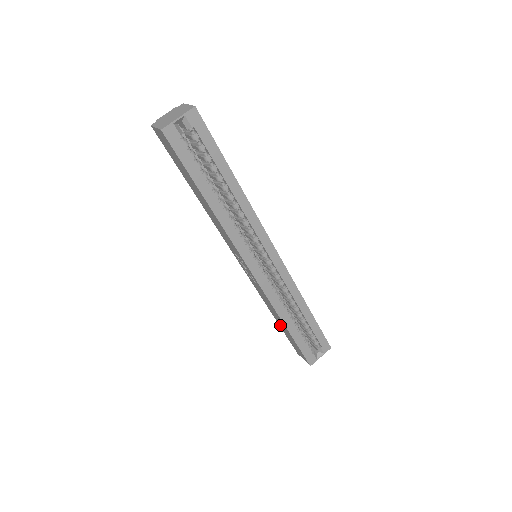
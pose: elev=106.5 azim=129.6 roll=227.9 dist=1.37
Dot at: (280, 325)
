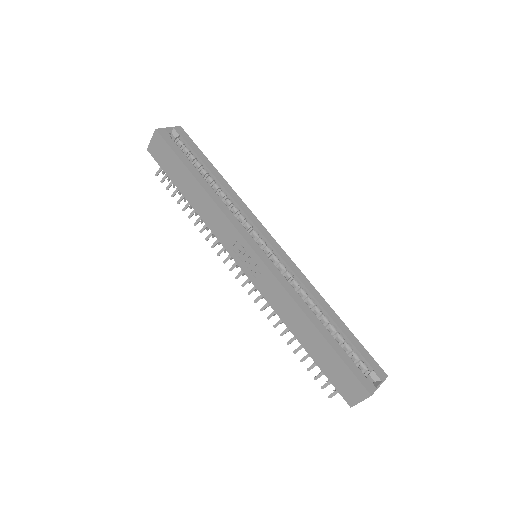
Dot at: (309, 349)
